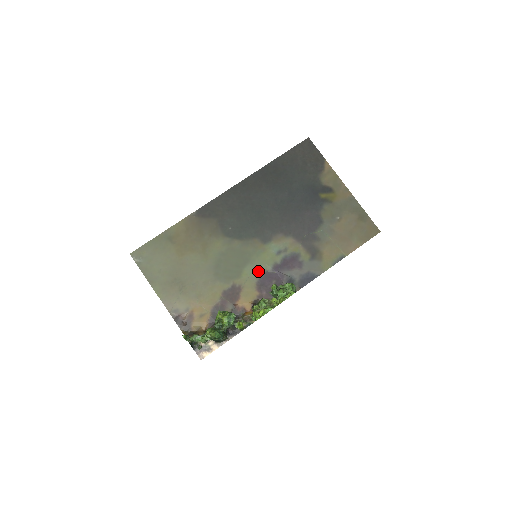
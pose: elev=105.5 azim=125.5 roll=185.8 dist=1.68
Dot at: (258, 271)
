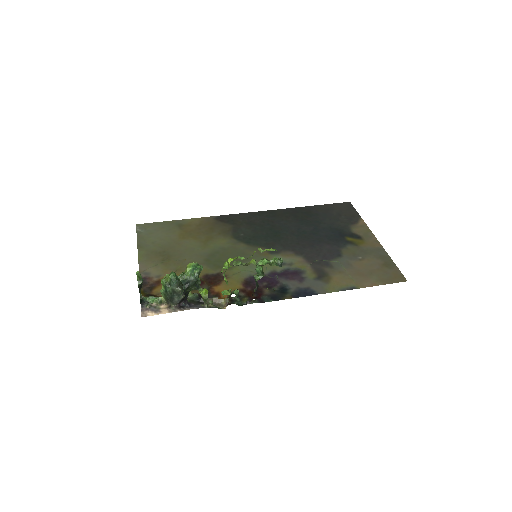
Dot at: (252, 271)
